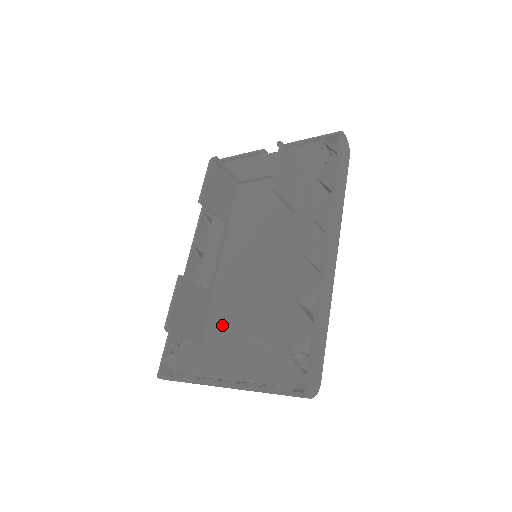
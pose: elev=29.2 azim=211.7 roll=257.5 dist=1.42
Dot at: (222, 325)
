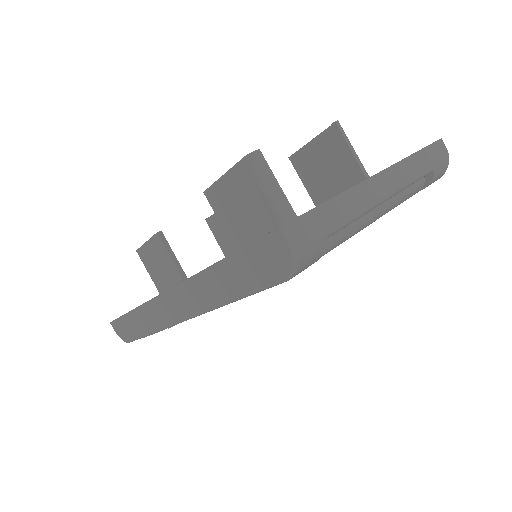
Dot at: occluded
